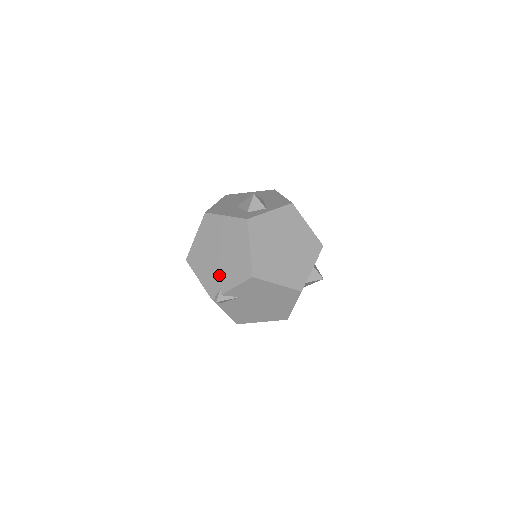
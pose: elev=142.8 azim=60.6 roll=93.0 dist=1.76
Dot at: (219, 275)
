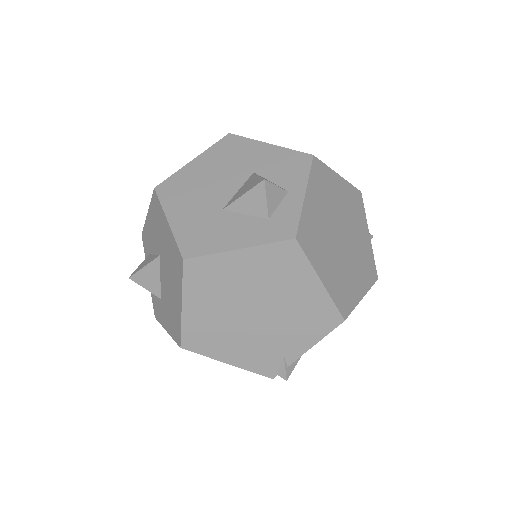
Dot at: (271, 343)
